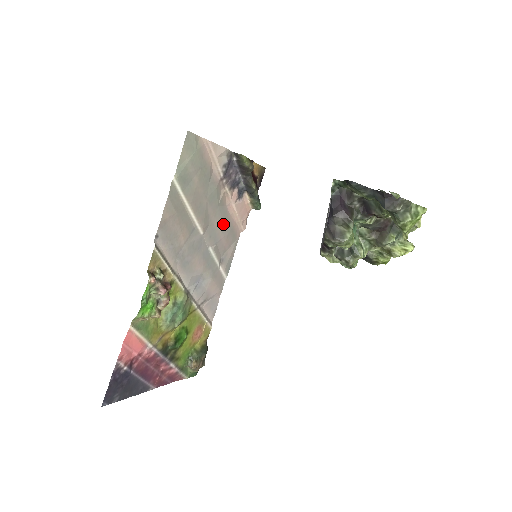
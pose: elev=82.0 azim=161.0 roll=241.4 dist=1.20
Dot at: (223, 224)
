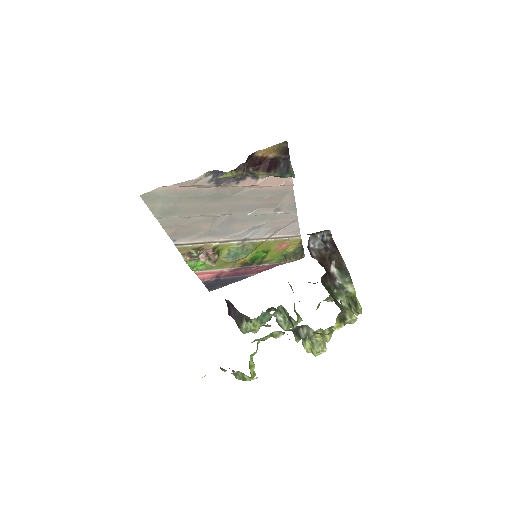
Dot at: (254, 197)
